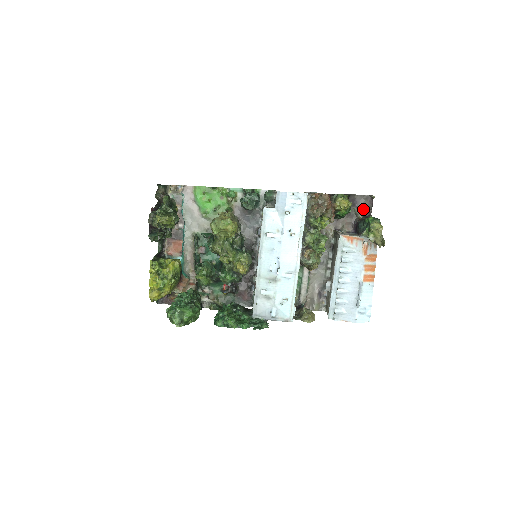
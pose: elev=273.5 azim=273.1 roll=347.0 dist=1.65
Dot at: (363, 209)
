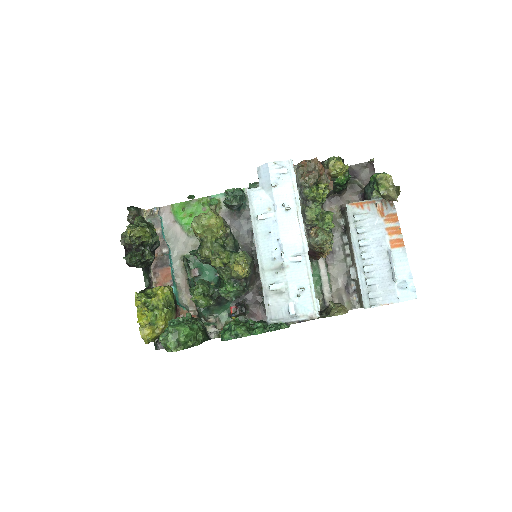
Dot at: (366, 178)
